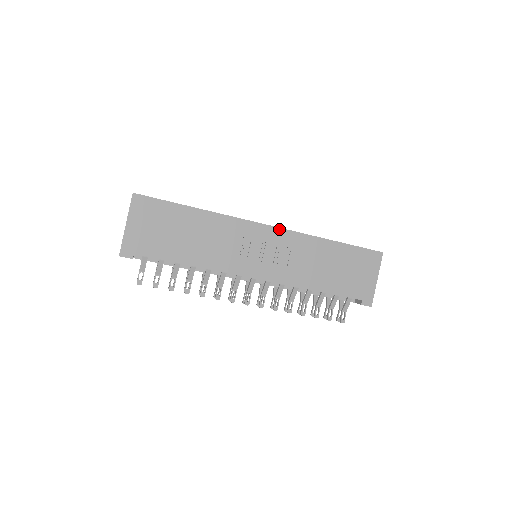
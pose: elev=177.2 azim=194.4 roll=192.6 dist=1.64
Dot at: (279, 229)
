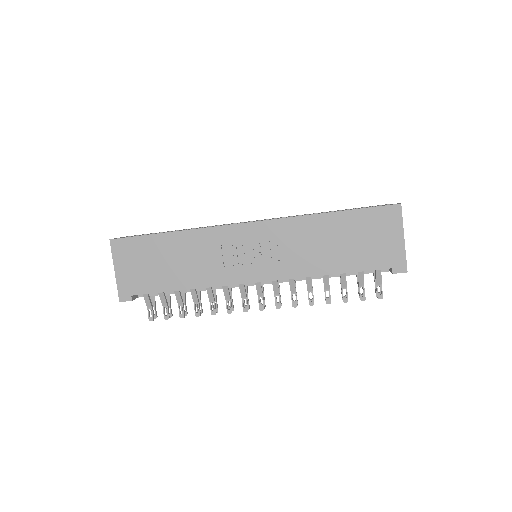
Dot at: (263, 222)
